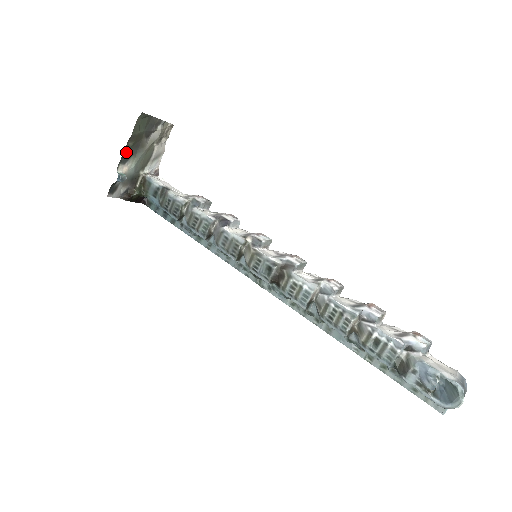
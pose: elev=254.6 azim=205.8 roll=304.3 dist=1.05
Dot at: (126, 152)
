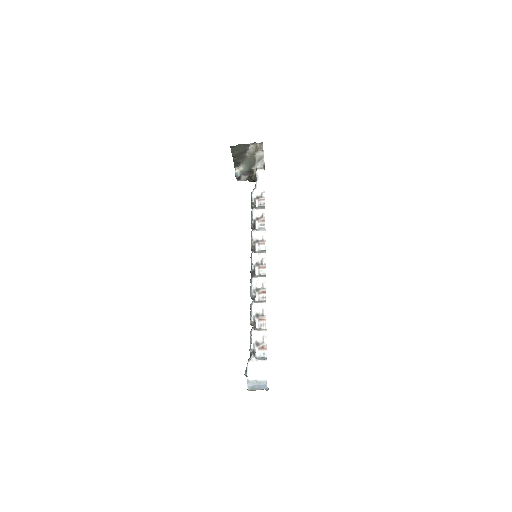
Dot at: (236, 162)
